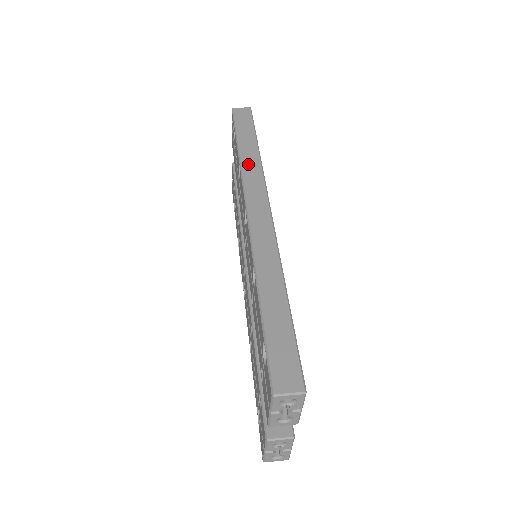
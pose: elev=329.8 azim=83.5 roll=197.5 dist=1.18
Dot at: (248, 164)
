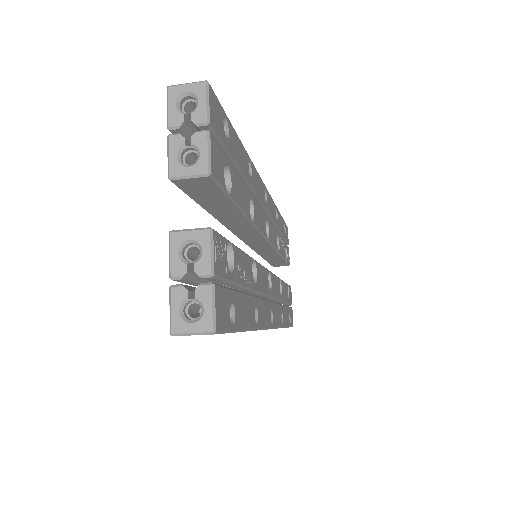
Dot at: occluded
